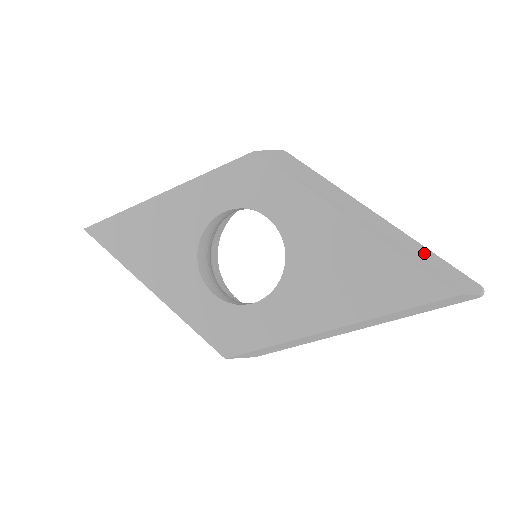
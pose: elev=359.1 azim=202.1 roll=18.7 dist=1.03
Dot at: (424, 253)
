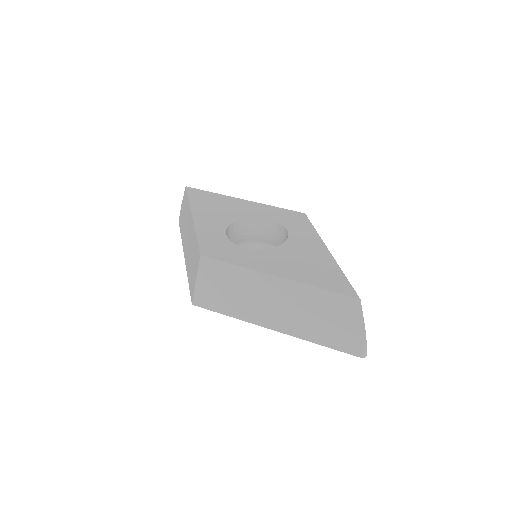
Dot at: occluded
